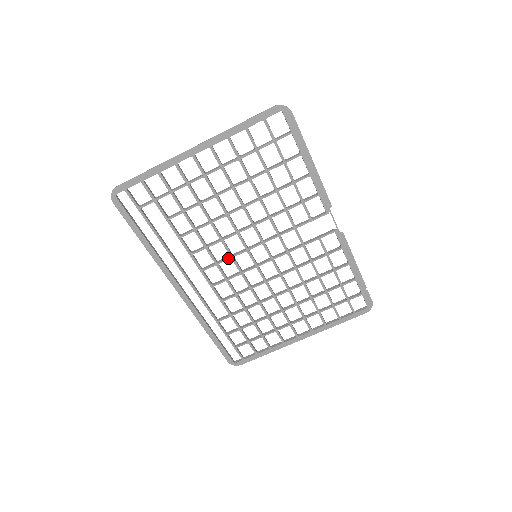
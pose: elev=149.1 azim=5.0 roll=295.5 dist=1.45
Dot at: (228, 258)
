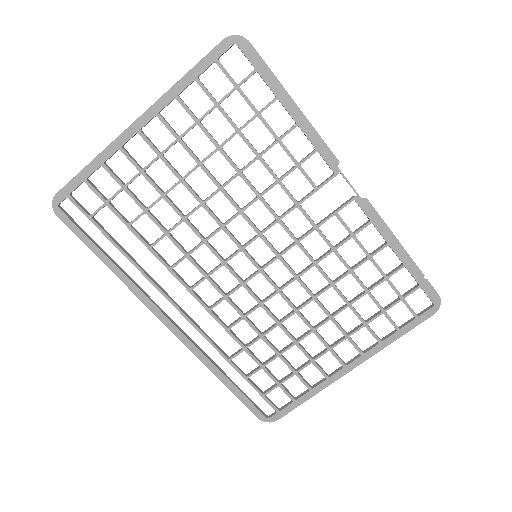
Dot at: (219, 265)
